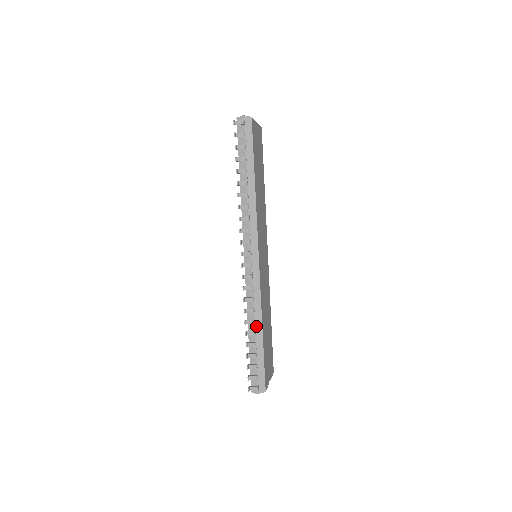
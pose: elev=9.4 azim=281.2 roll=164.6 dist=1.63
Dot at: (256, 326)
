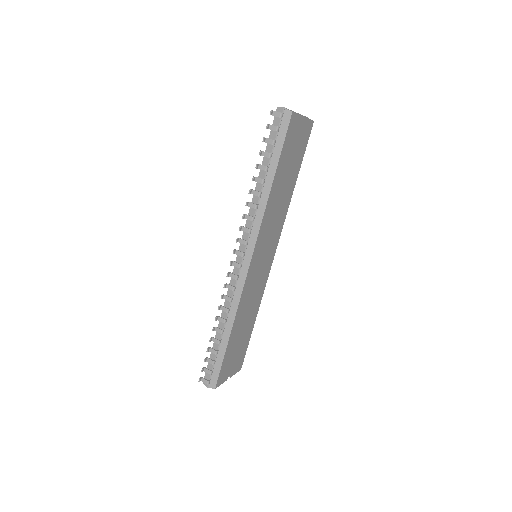
Dot at: (226, 326)
